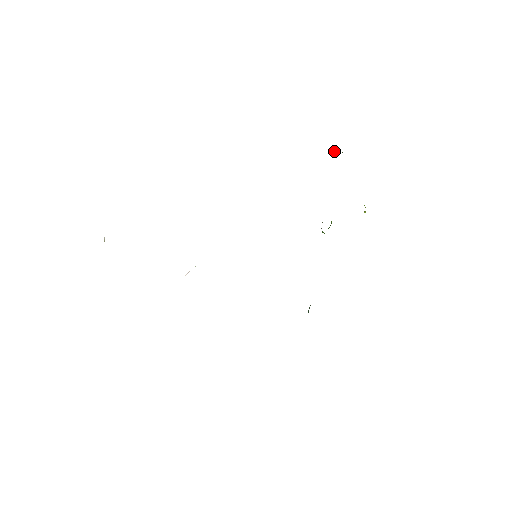
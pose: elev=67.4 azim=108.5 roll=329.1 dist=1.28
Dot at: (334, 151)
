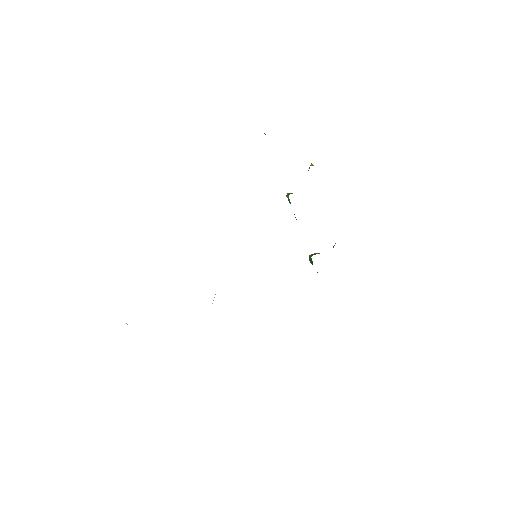
Dot at: occluded
